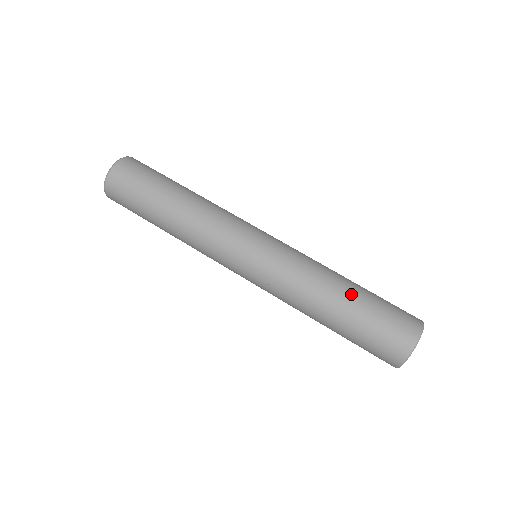
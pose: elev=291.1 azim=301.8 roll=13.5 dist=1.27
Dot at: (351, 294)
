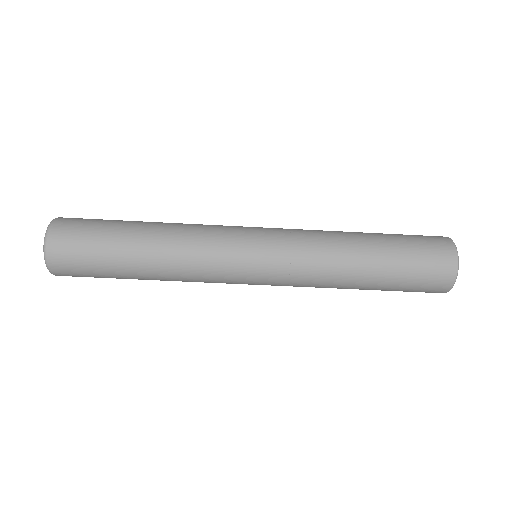
Dot at: (368, 289)
